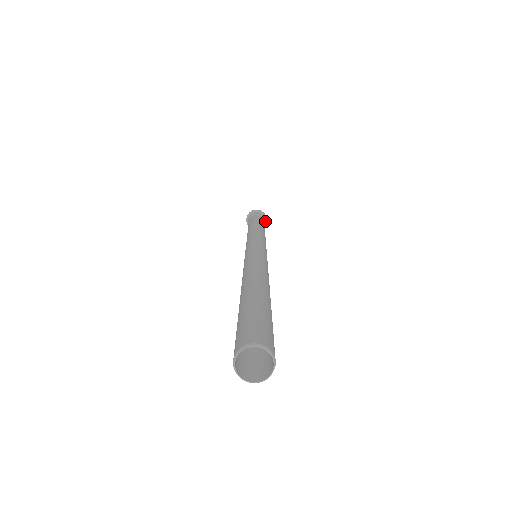
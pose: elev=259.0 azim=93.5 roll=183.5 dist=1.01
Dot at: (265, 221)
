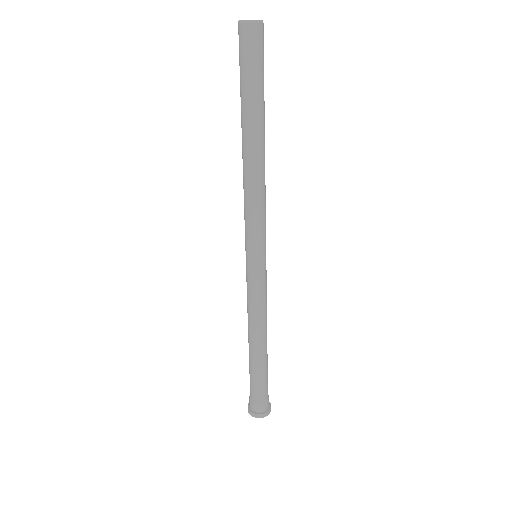
Dot at: (269, 405)
